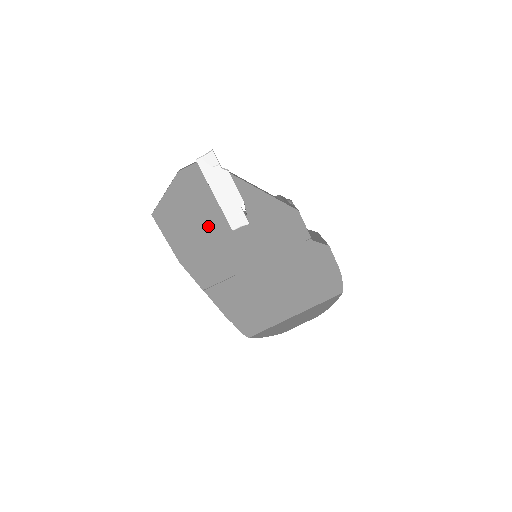
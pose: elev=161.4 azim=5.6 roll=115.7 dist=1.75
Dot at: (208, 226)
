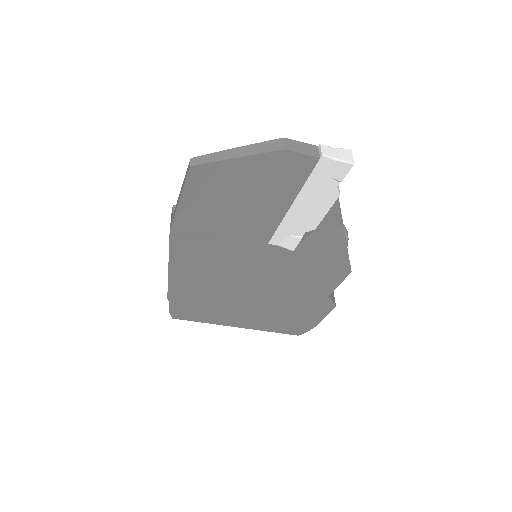
Dot at: (247, 223)
